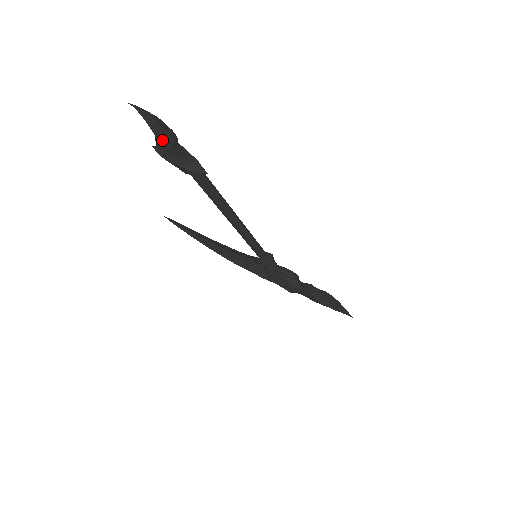
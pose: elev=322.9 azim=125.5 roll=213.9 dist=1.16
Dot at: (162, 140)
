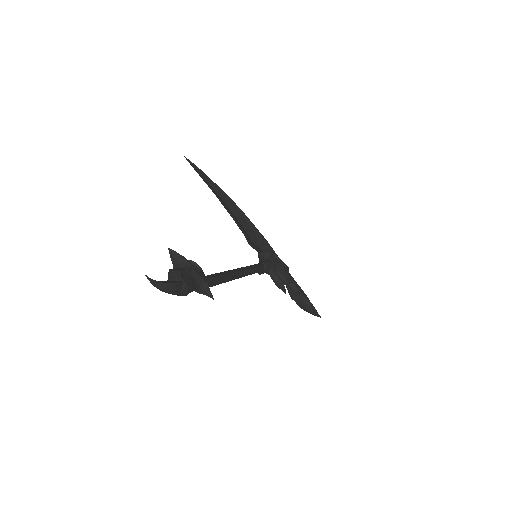
Dot at: occluded
